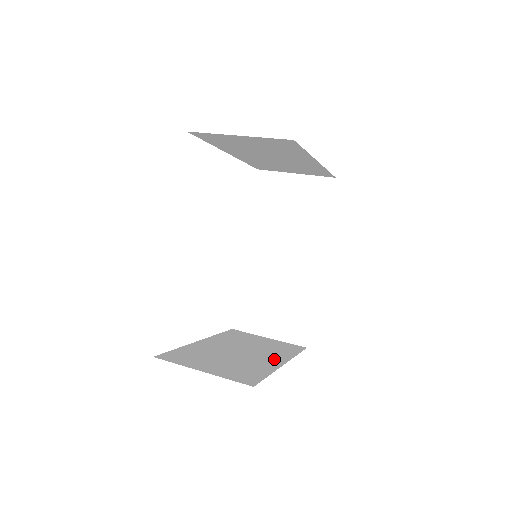
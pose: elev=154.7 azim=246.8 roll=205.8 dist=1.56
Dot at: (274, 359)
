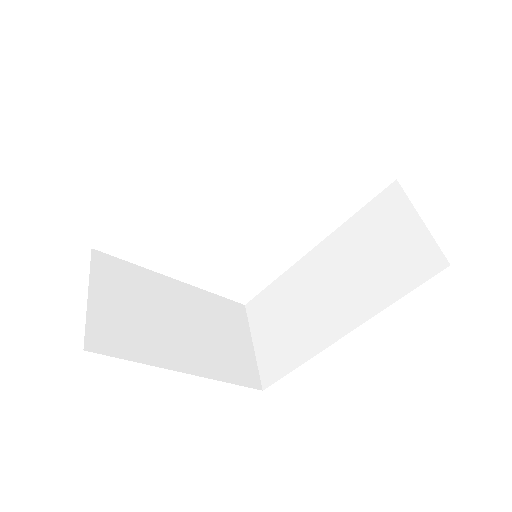
Dot at: (189, 359)
